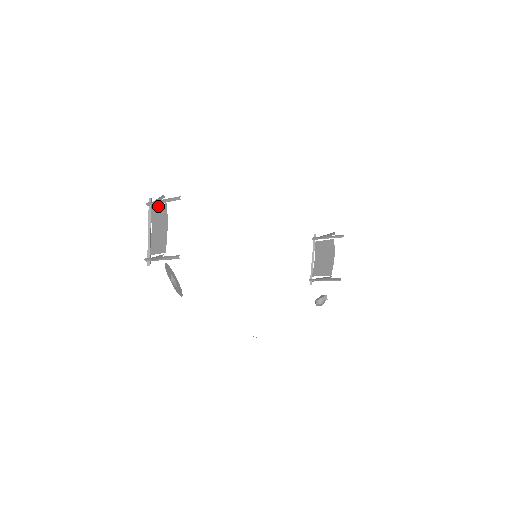
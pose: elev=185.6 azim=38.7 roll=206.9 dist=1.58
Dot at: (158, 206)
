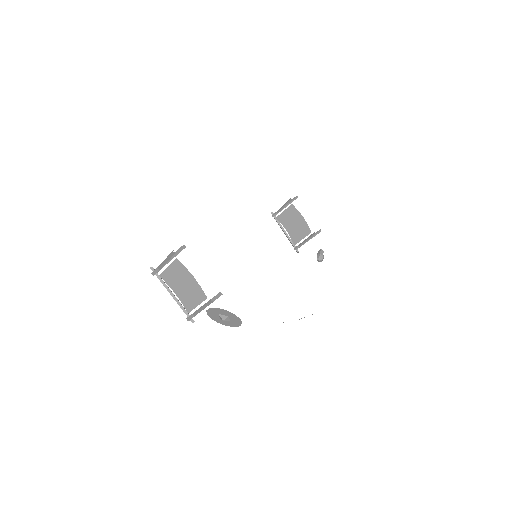
Dot at: (167, 267)
